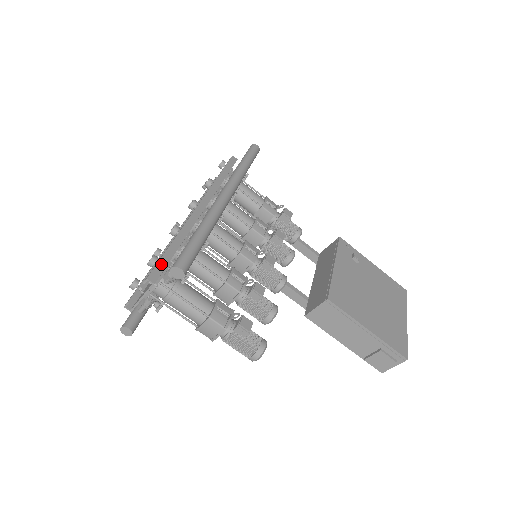
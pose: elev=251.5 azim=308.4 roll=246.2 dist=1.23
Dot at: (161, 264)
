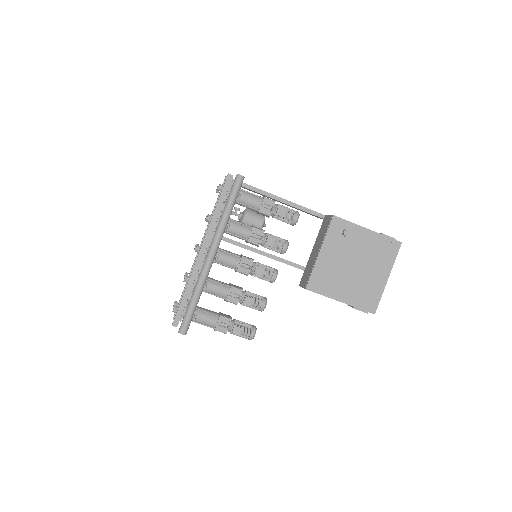
Dot at: (179, 312)
